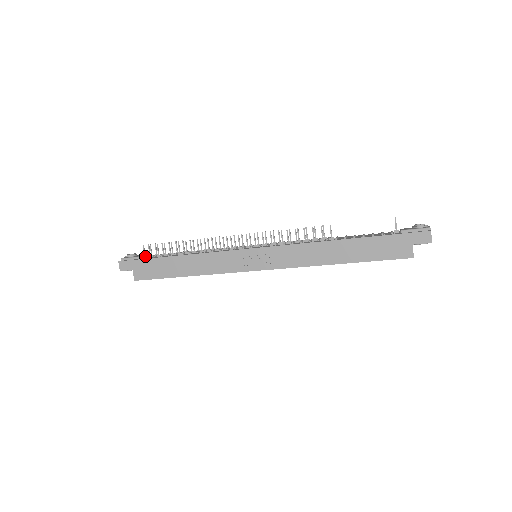
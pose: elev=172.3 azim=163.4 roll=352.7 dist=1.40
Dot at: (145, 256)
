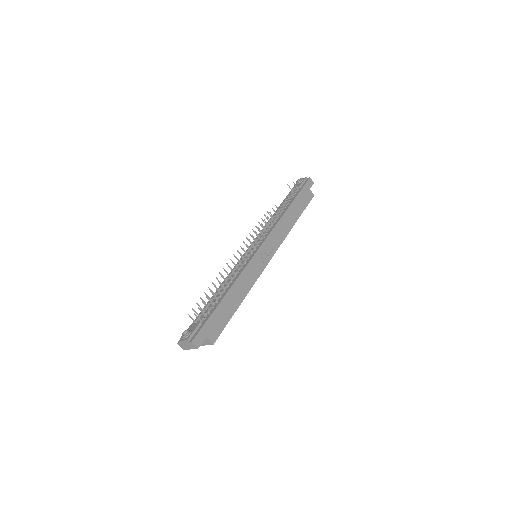
Dot at: (201, 320)
